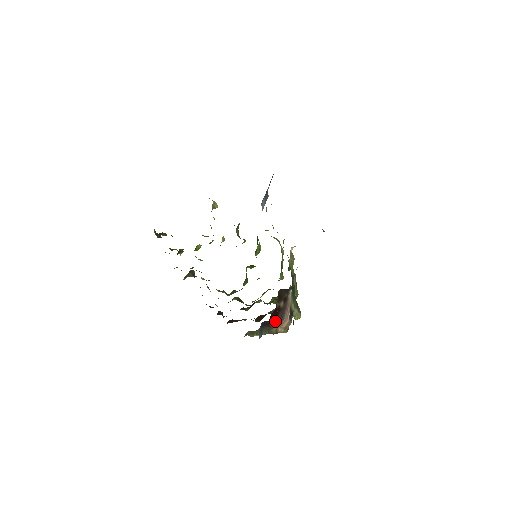
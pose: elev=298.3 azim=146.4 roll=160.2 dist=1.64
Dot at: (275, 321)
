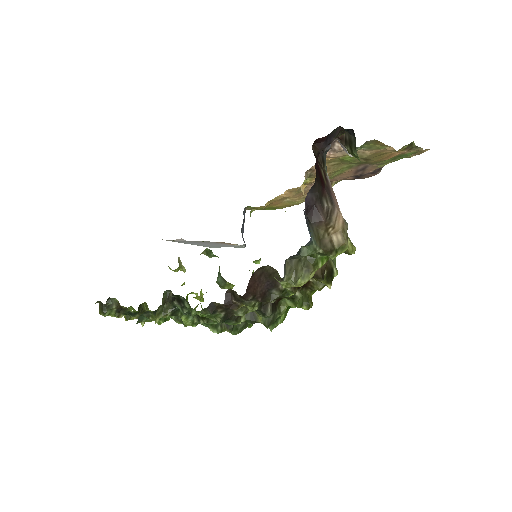
Dot at: (324, 206)
